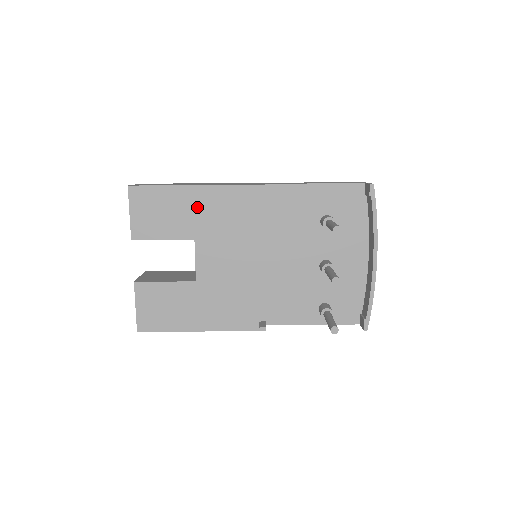
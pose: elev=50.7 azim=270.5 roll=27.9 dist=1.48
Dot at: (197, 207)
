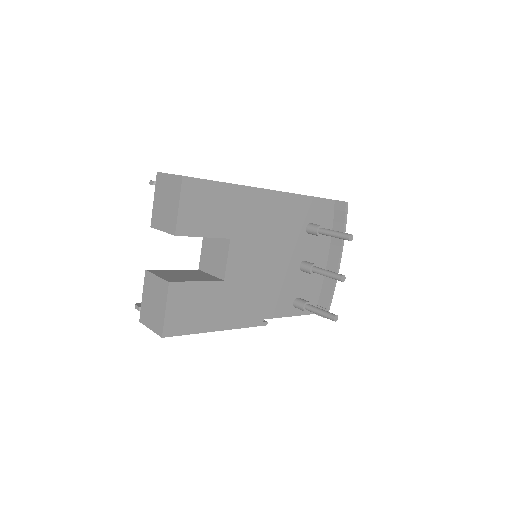
Dot at: (238, 207)
